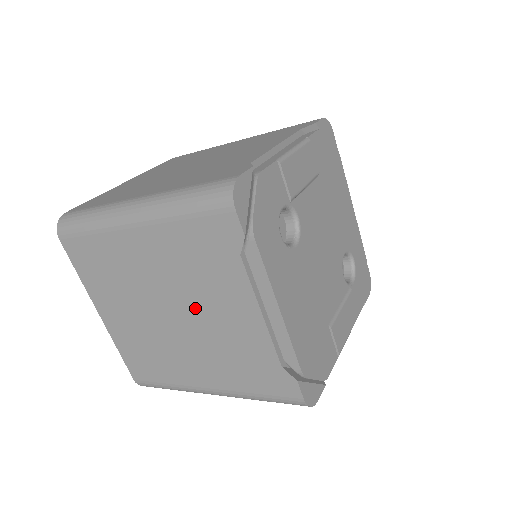
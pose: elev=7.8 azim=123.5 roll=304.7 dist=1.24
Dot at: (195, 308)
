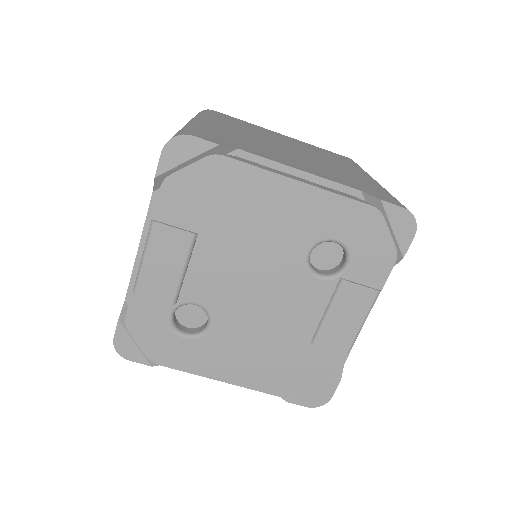
Dot at: occluded
